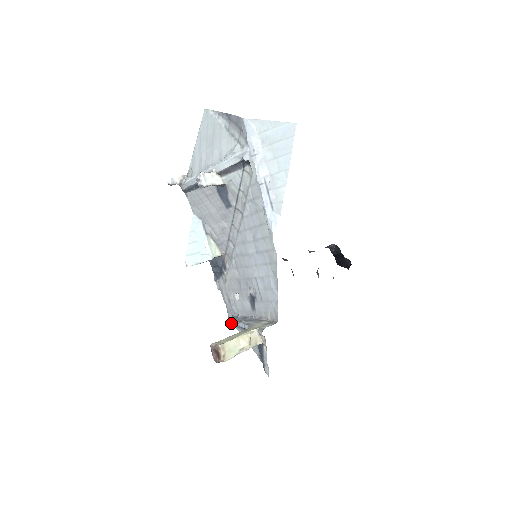
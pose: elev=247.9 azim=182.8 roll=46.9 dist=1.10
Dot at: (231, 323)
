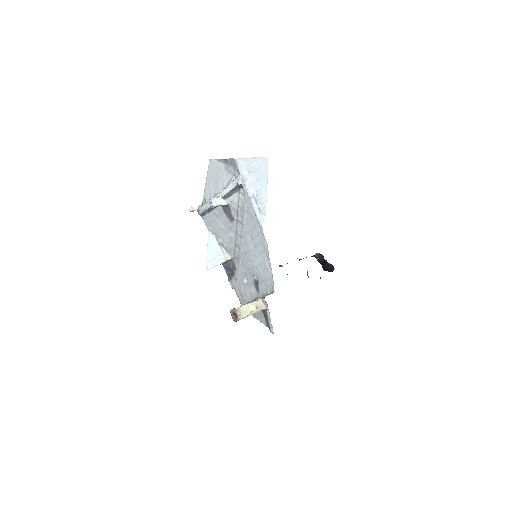
Dot at: occluded
